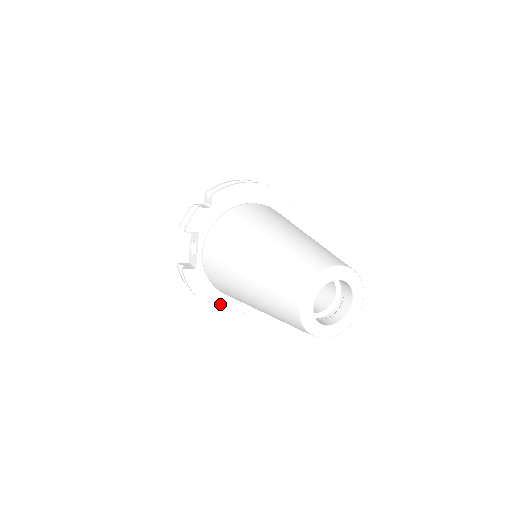
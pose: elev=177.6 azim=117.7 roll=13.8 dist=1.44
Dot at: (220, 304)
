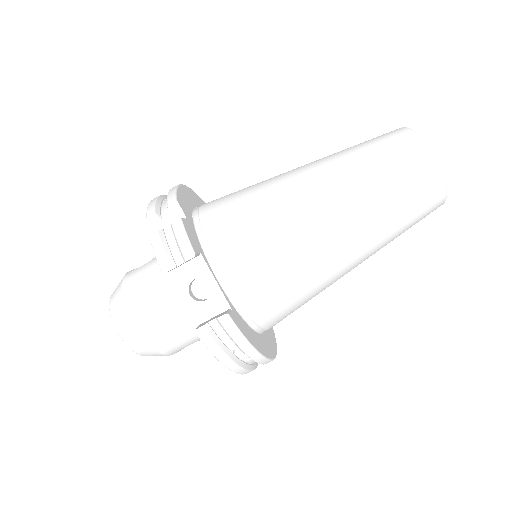
Dot at: (266, 350)
